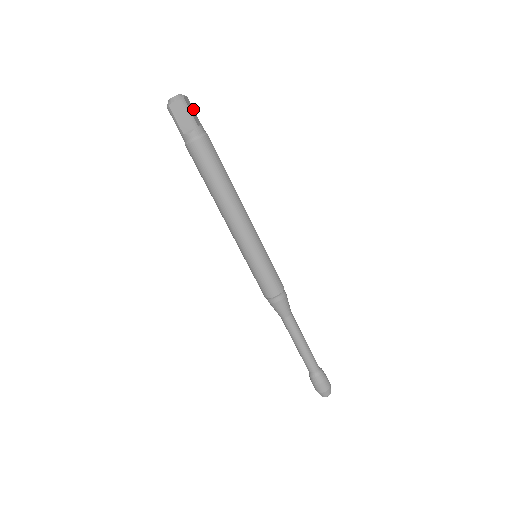
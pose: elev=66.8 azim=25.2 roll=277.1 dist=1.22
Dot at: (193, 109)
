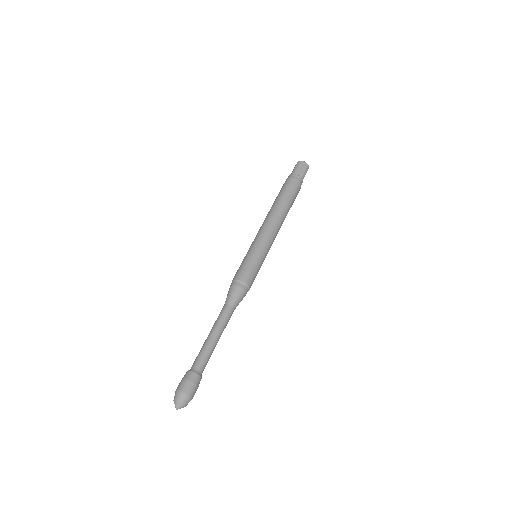
Dot at: occluded
